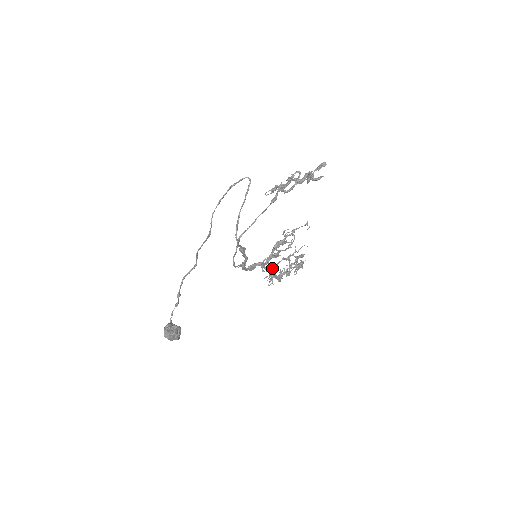
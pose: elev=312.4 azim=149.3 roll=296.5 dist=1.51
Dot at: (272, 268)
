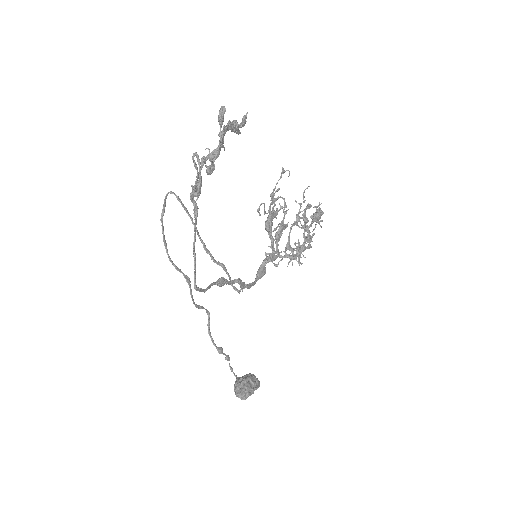
Dot at: (285, 251)
